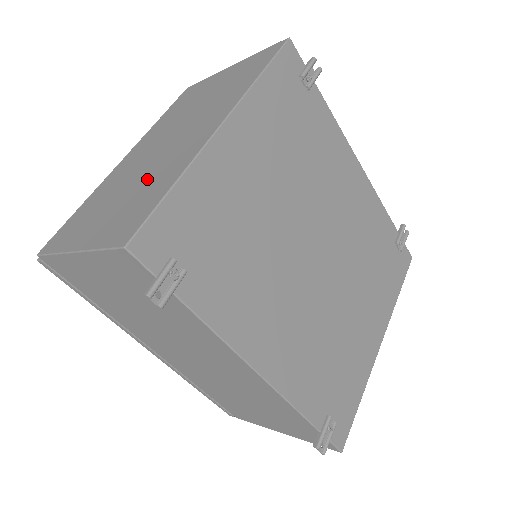
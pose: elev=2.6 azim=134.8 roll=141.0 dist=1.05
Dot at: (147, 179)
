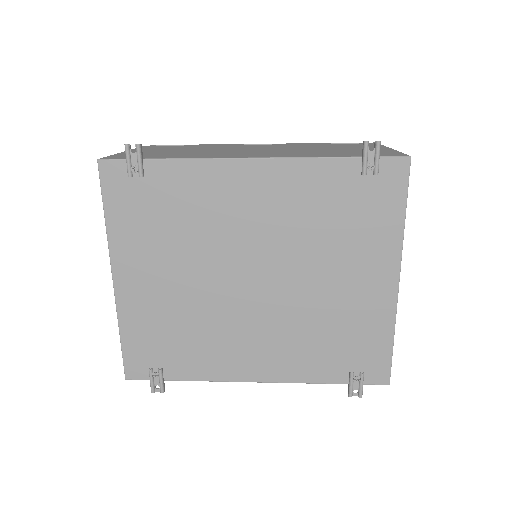
Dot at: occluded
